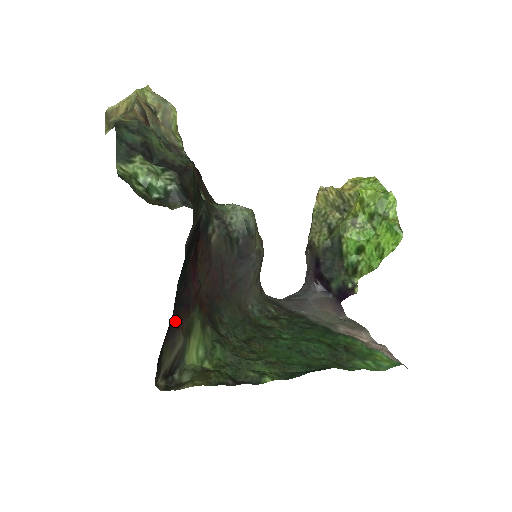
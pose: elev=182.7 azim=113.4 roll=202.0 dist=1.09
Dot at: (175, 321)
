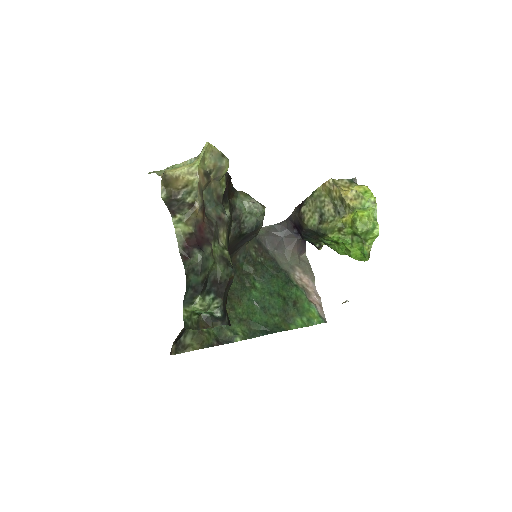
Dot at: occluded
